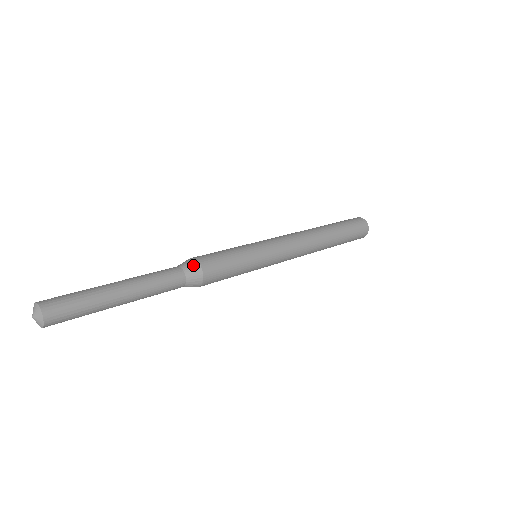
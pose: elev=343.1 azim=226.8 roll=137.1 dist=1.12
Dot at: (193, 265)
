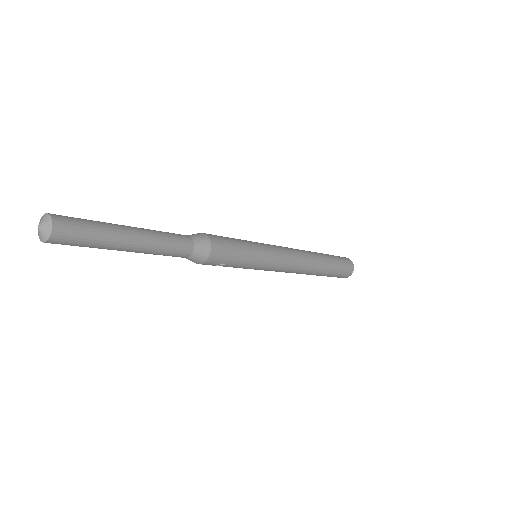
Dot at: occluded
